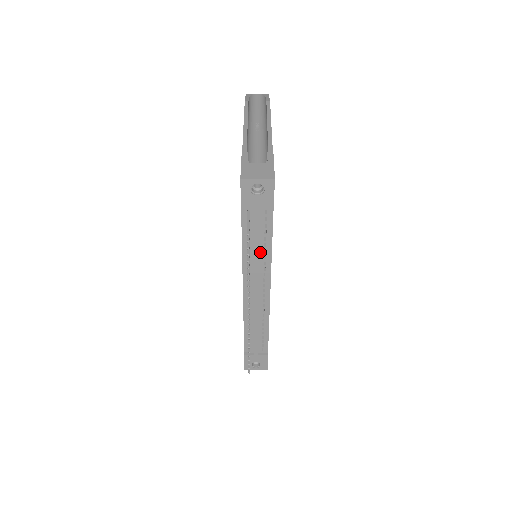
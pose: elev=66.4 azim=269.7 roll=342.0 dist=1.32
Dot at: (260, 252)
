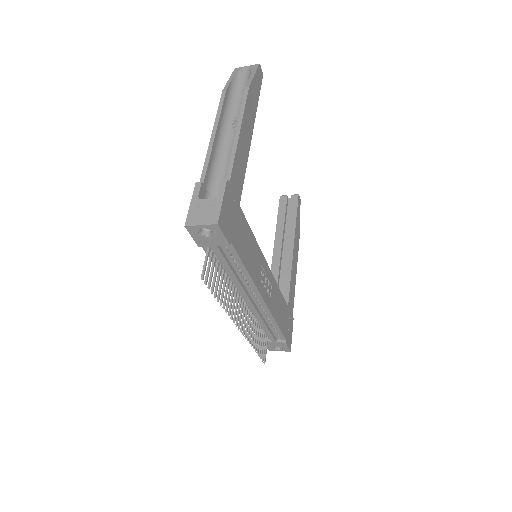
Dot at: (237, 274)
